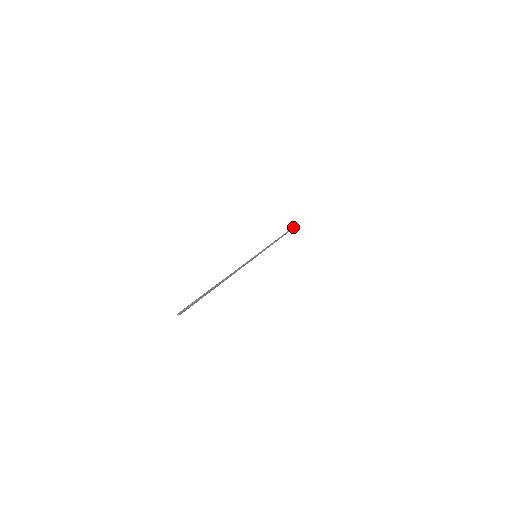
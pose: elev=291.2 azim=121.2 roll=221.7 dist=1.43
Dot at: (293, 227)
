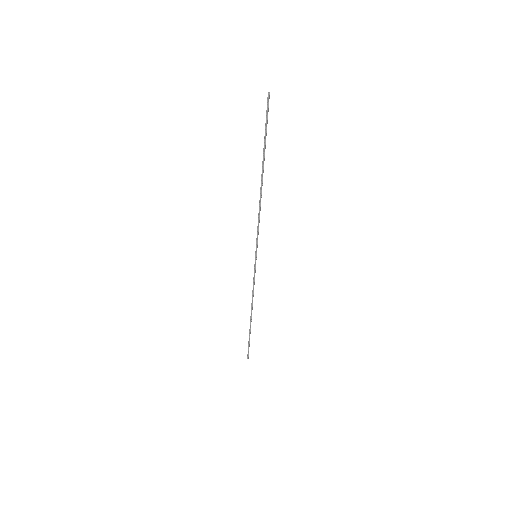
Dot at: (248, 349)
